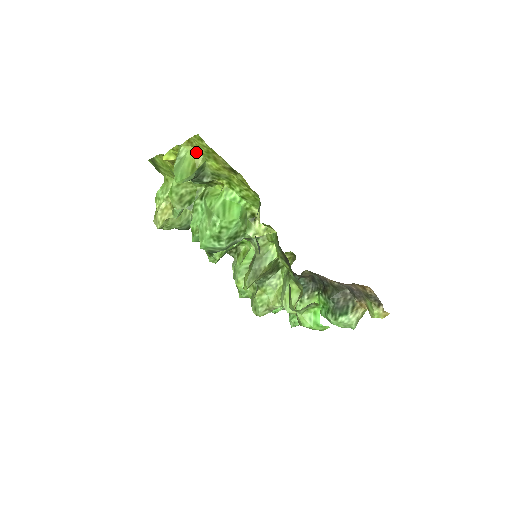
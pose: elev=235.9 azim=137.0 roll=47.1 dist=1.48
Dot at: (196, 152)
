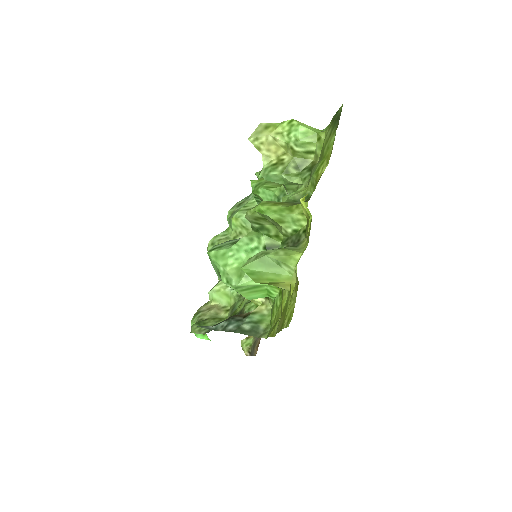
Dot at: (291, 286)
